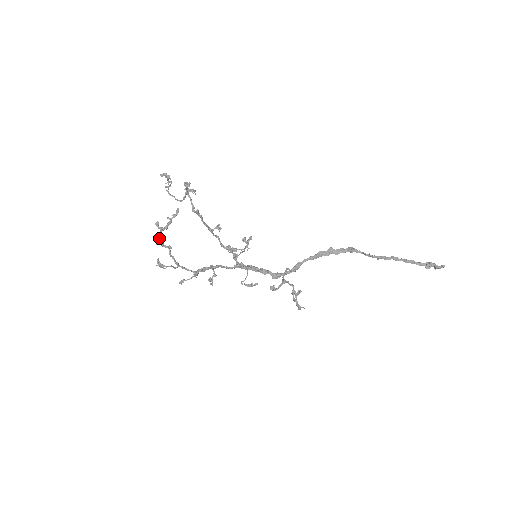
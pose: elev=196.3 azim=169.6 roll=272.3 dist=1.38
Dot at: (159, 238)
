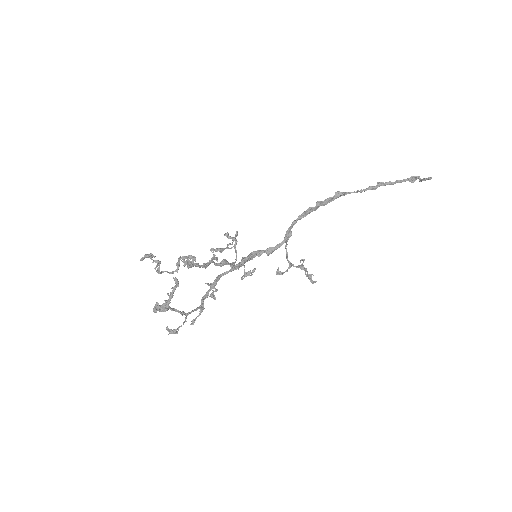
Dot at: occluded
